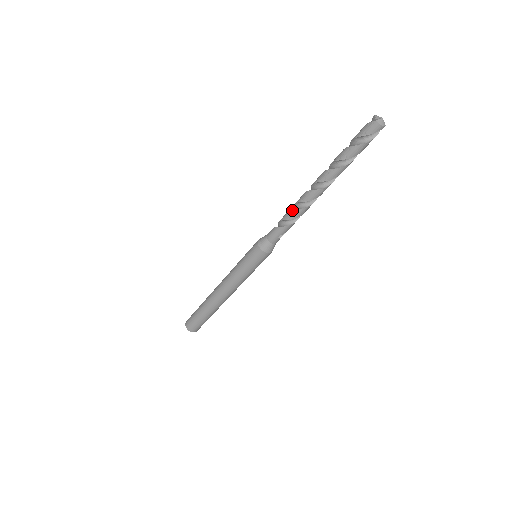
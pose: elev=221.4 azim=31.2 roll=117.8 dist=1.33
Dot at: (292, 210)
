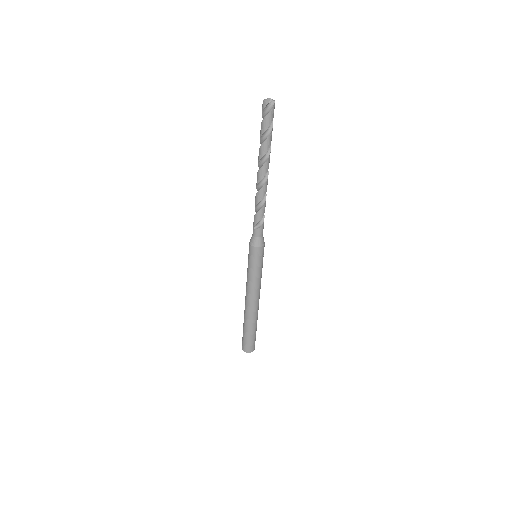
Dot at: occluded
